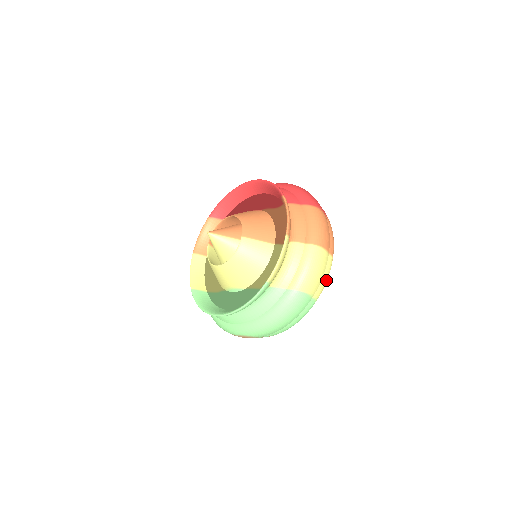
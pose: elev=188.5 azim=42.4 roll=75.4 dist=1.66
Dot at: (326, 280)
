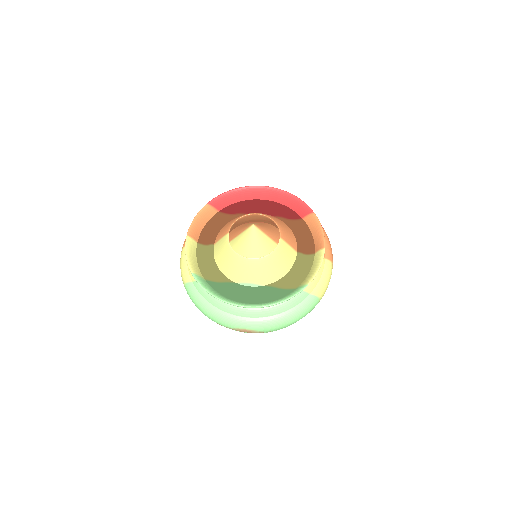
Dot at: occluded
